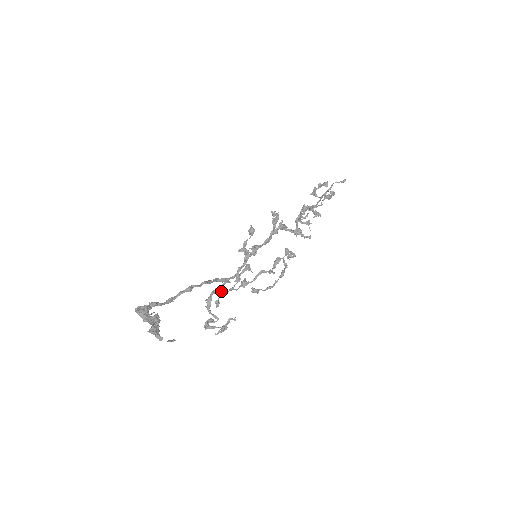
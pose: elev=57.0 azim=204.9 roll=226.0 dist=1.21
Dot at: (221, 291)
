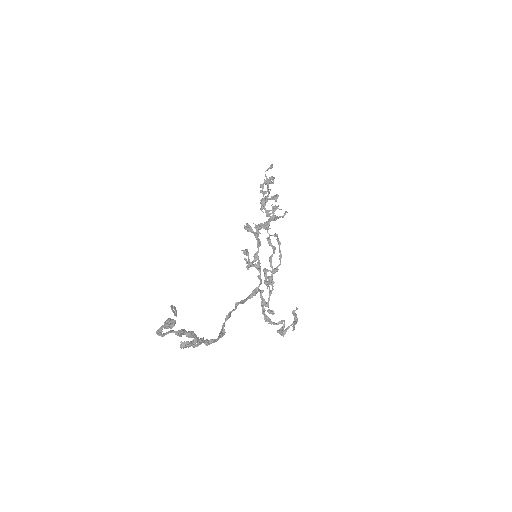
Dot at: (266, 303)
